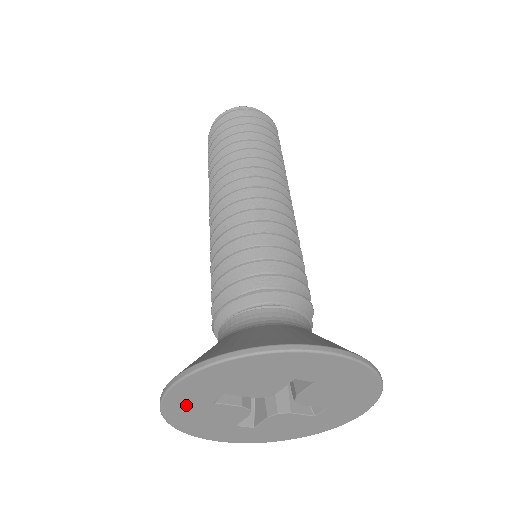
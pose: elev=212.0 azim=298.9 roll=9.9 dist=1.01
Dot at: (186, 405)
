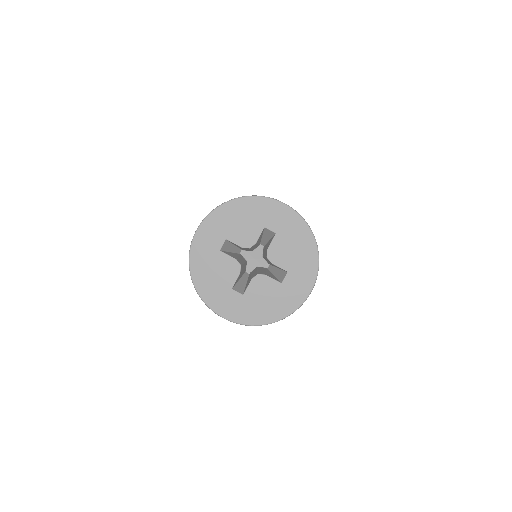
Dot at: (204, 251)
